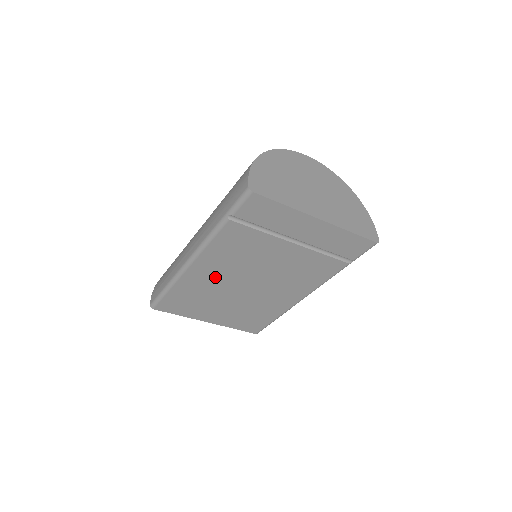
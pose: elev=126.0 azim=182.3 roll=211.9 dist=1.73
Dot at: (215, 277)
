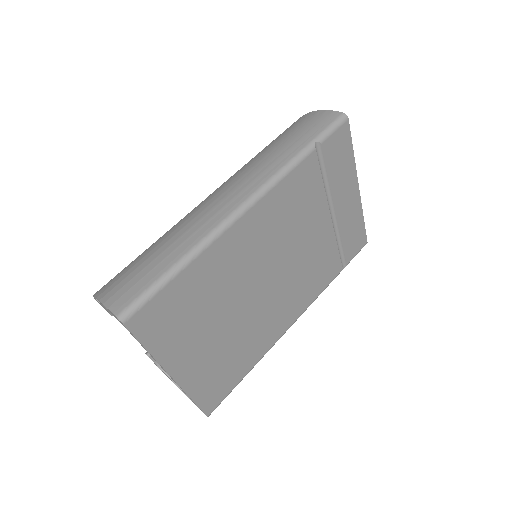
Dot at: (246, 255)
